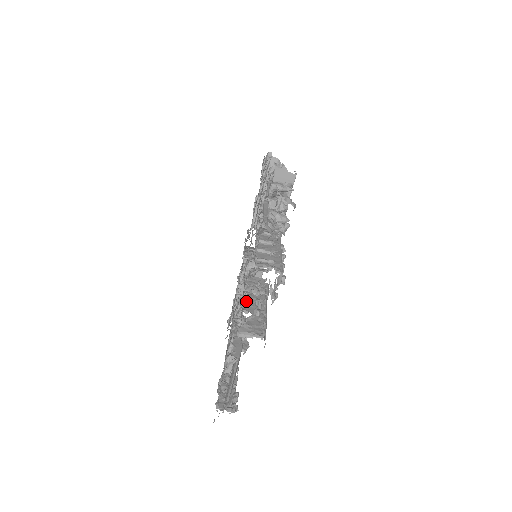
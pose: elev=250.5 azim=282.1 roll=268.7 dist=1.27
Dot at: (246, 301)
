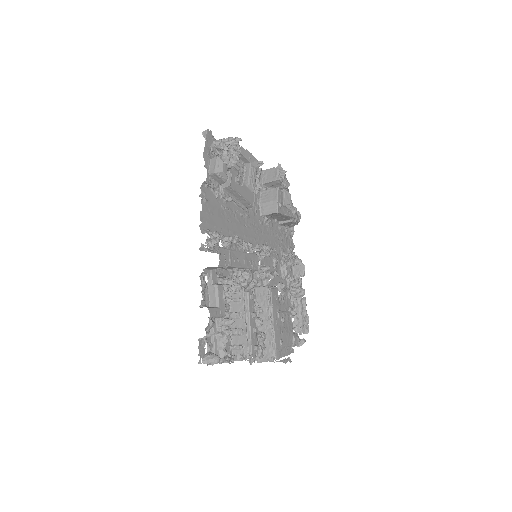
Dot at: occluded
